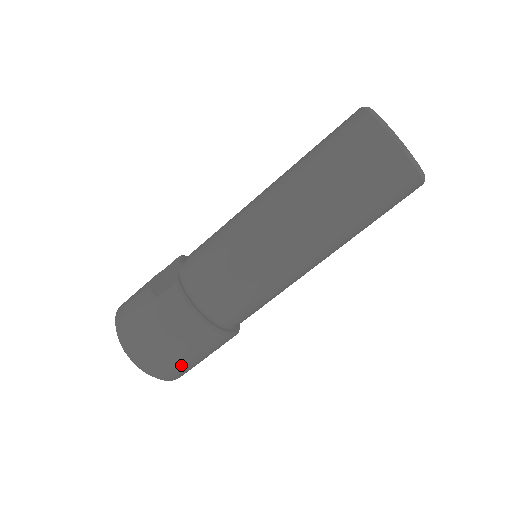
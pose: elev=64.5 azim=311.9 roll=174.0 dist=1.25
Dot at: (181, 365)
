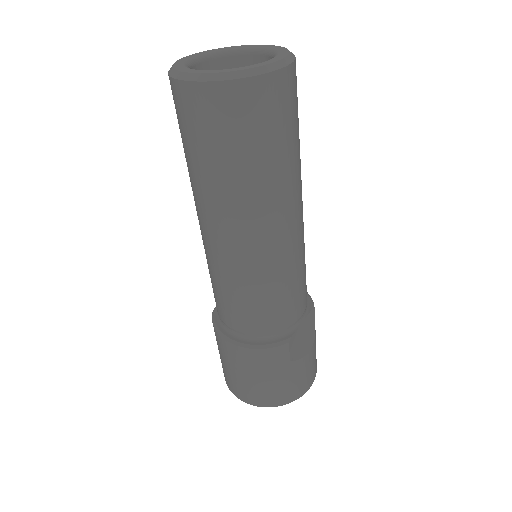
Dot at: (260, 389)
